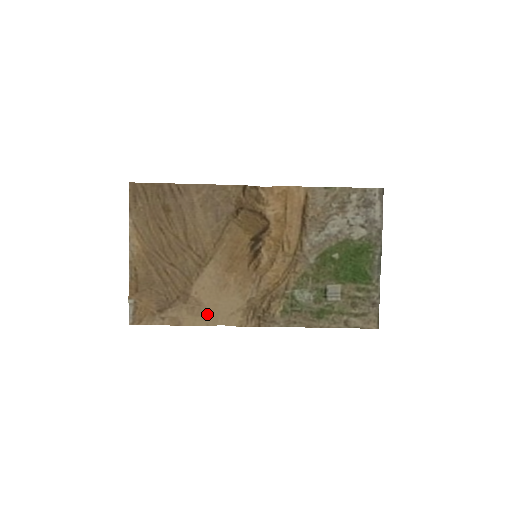
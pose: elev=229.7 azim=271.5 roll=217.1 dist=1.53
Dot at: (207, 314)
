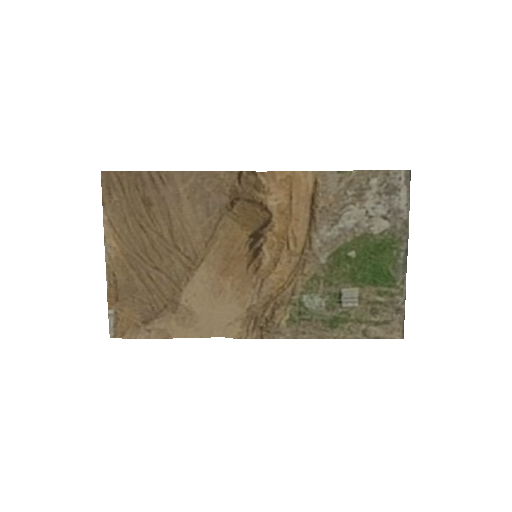
Dot at: (200, 325)
